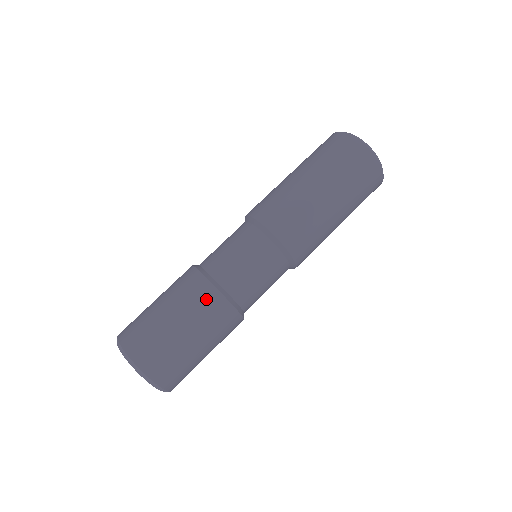
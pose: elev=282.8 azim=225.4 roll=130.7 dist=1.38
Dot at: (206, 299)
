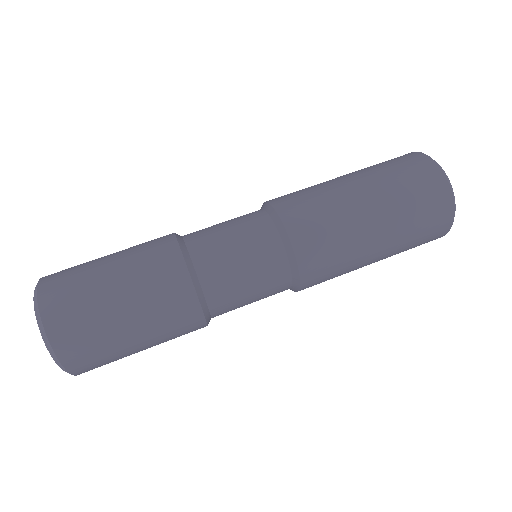
Dot at: (157, 243)
